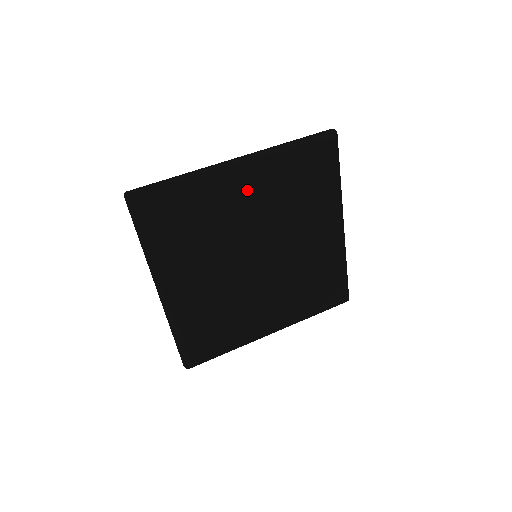
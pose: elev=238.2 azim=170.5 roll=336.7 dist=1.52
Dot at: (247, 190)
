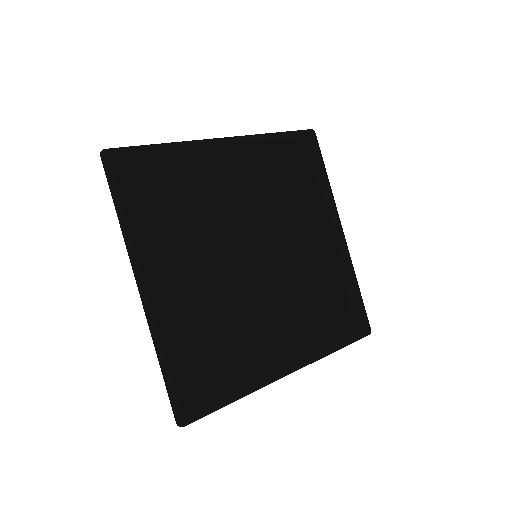
Dot at: (238, 166)
